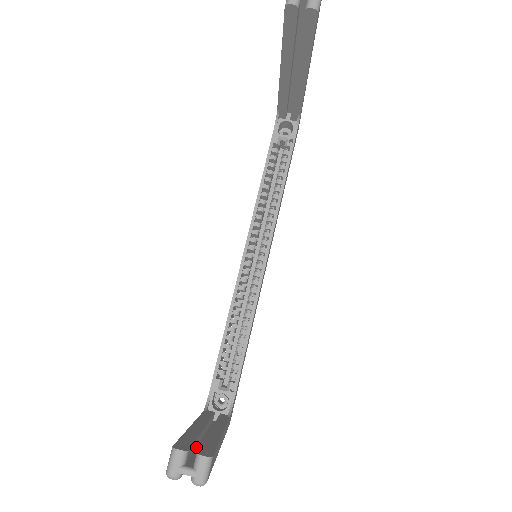
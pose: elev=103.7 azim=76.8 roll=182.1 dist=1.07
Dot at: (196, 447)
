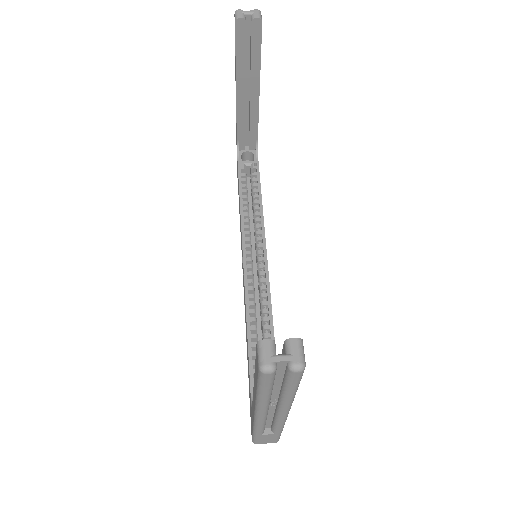
Dot at: occluded
